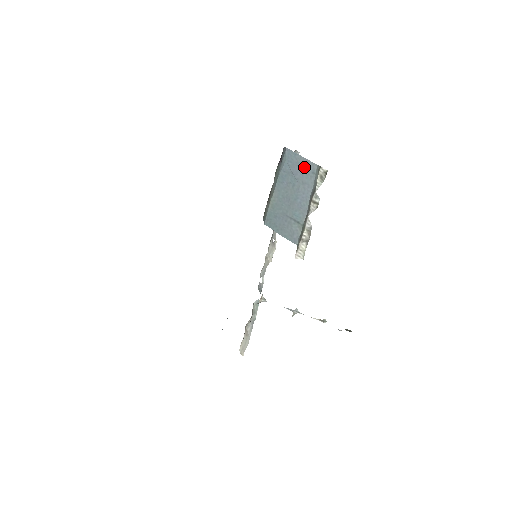
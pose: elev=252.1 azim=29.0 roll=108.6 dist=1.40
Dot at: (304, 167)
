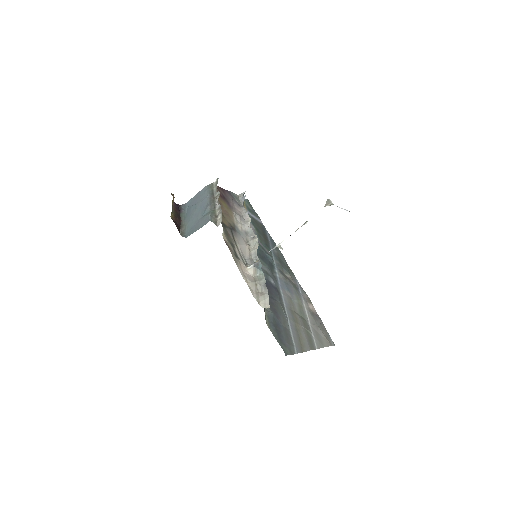
Dot at: (199, 196)
